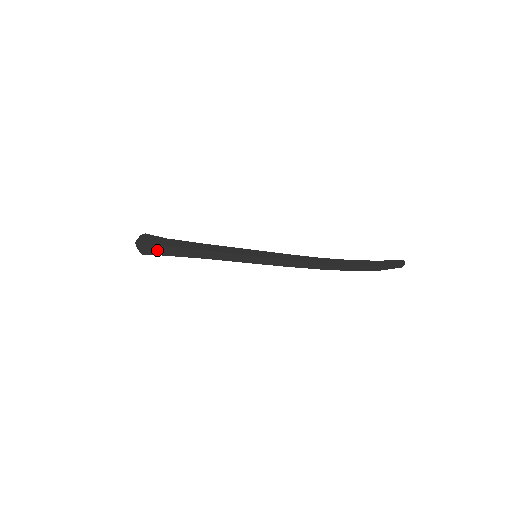
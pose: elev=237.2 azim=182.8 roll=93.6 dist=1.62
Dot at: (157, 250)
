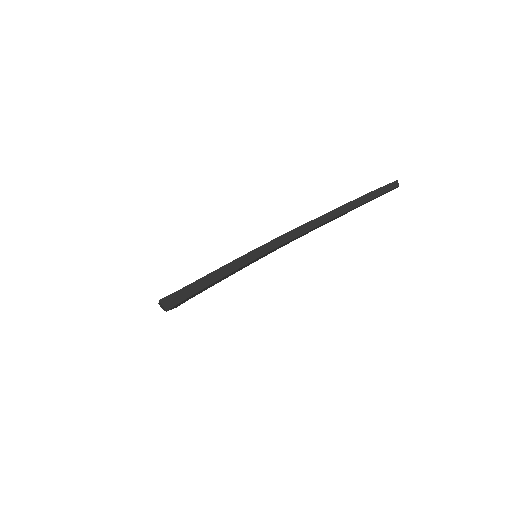
Dot at: (175, 299)
